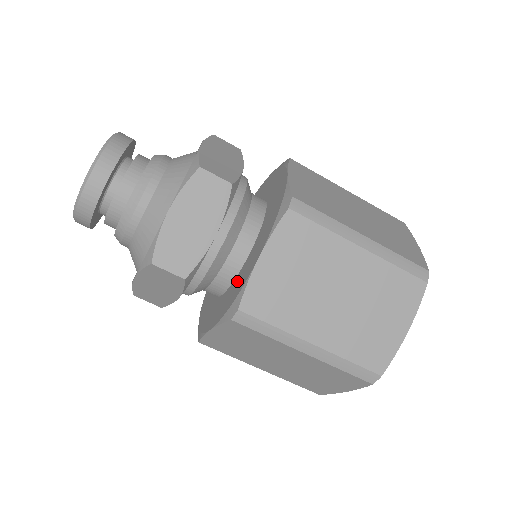
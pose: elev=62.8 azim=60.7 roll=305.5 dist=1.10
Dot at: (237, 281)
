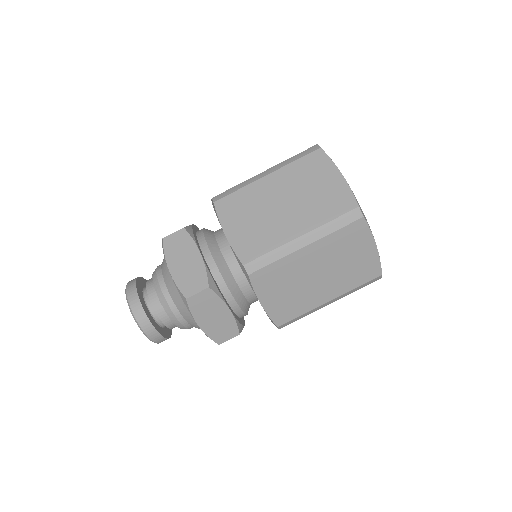
Dot at: occluded
